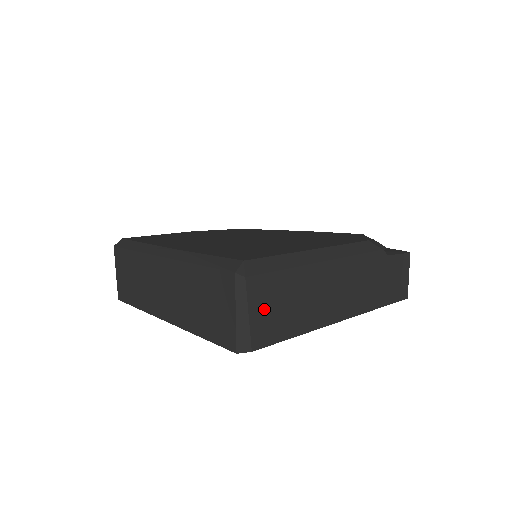
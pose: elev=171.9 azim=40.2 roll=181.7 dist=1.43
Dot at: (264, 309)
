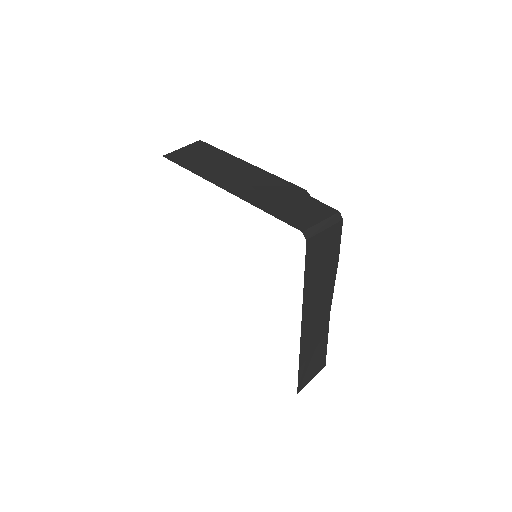
Dot at: (191, 151)
